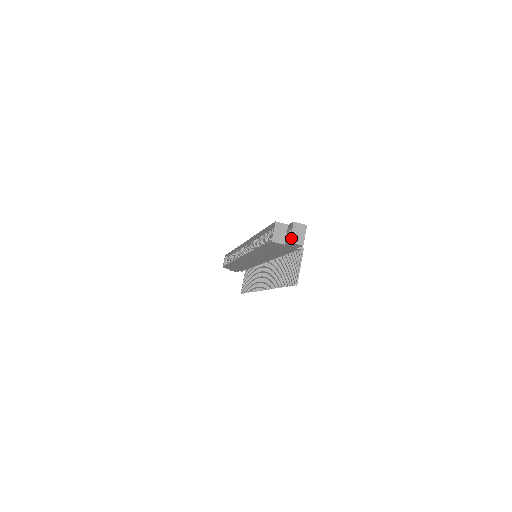
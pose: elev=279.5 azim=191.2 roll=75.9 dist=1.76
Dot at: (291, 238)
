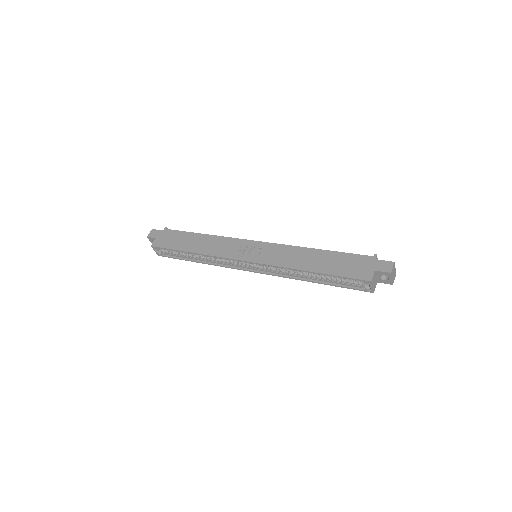
Dot at: (393, 282)
